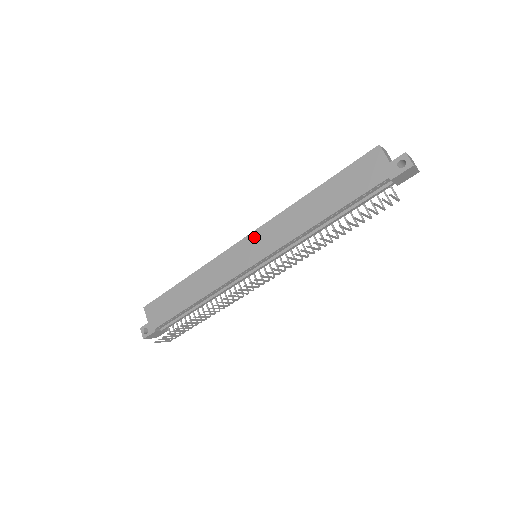
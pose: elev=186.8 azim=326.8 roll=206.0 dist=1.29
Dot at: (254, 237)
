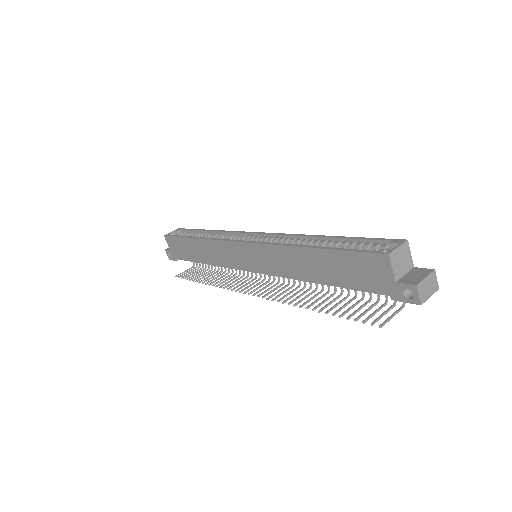
Dot at: (250, 248)
